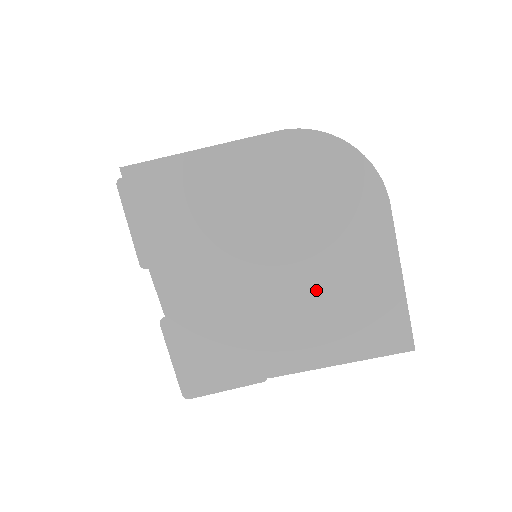
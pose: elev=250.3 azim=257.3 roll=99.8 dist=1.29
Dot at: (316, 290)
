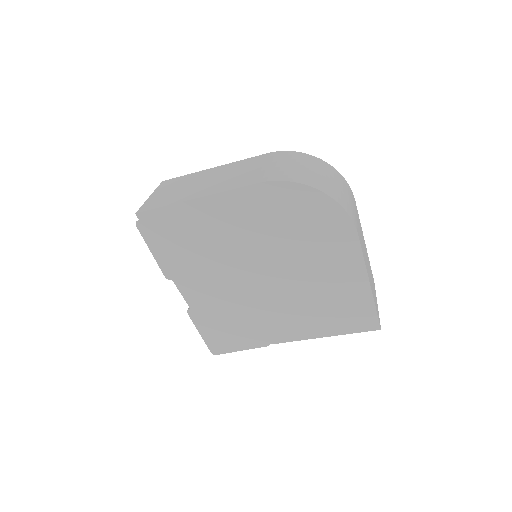
Dot at: (301, 292)
